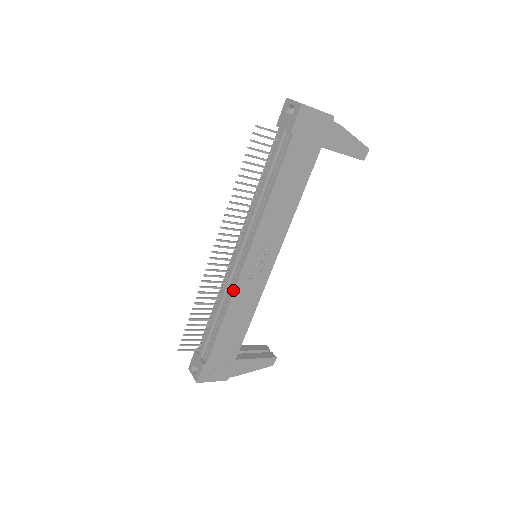
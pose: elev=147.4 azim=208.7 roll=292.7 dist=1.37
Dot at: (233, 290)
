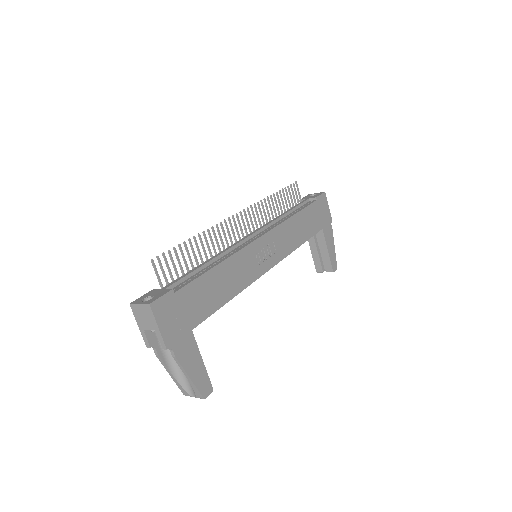
Dot at: (240, 249)
